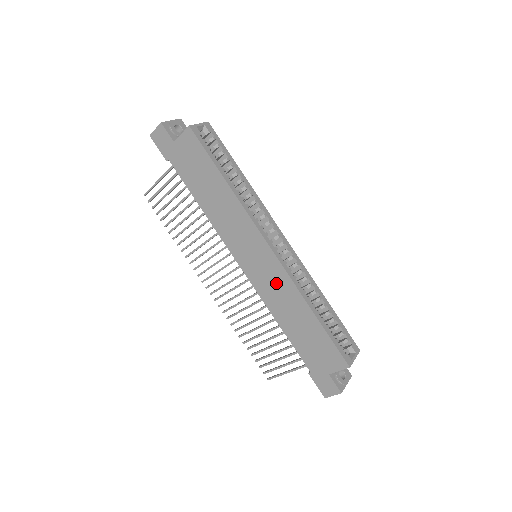
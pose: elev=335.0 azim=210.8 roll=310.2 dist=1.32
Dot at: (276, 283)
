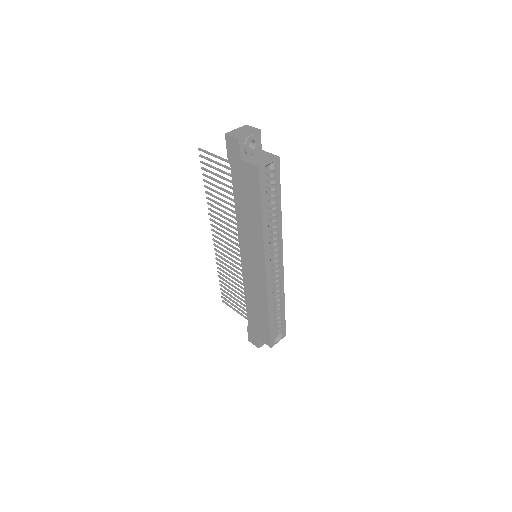
Dot at: (257, 285)
